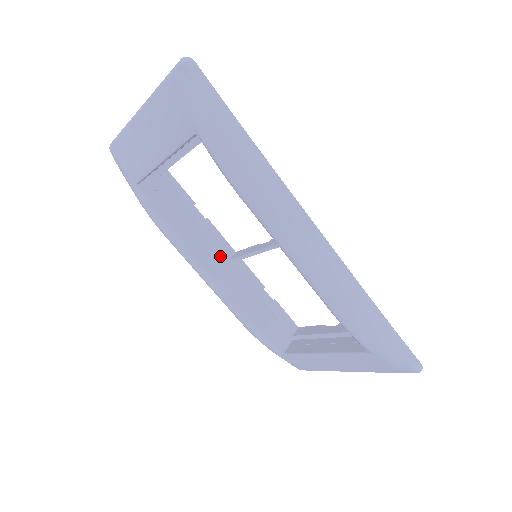
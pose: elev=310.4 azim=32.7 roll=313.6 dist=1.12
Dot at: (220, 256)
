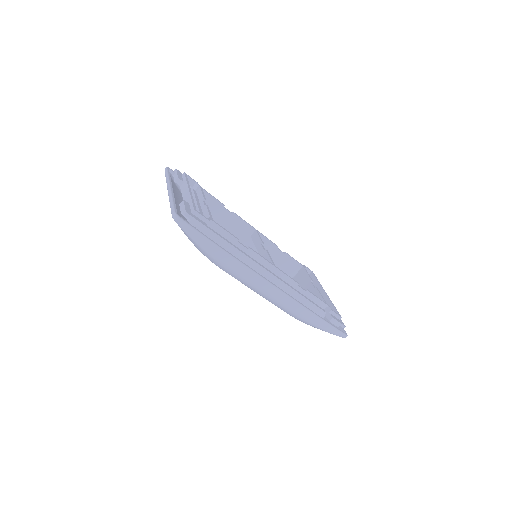
Dot at: (245, 231)
